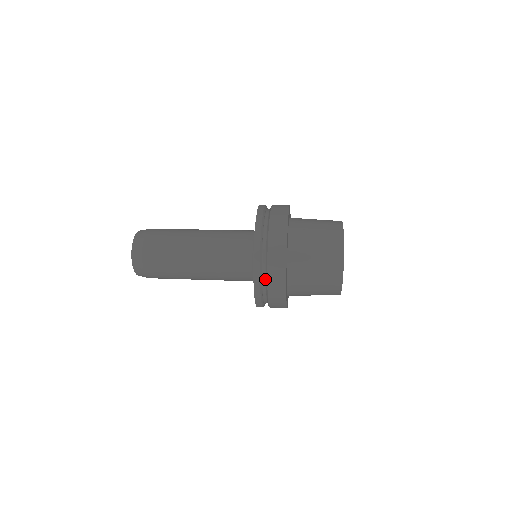
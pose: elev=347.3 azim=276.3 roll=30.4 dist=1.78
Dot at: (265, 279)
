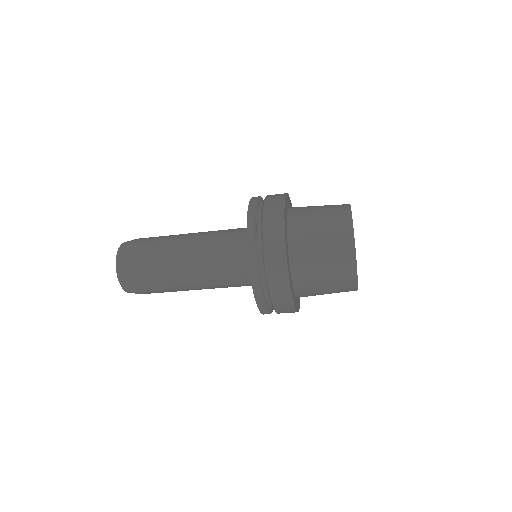
Dot at: (267, 289)
